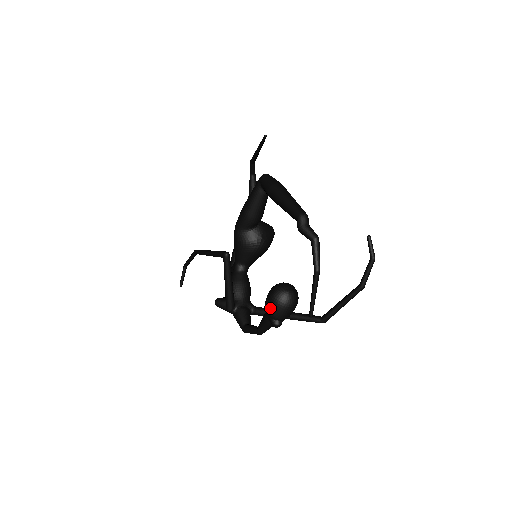
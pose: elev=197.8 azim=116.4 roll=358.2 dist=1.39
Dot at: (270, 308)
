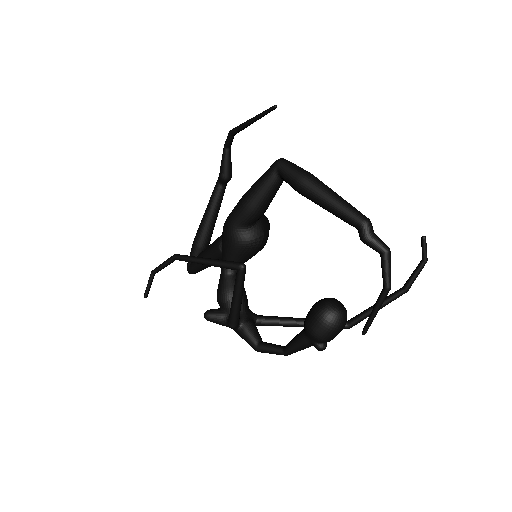
Dot at: (319, 332)
